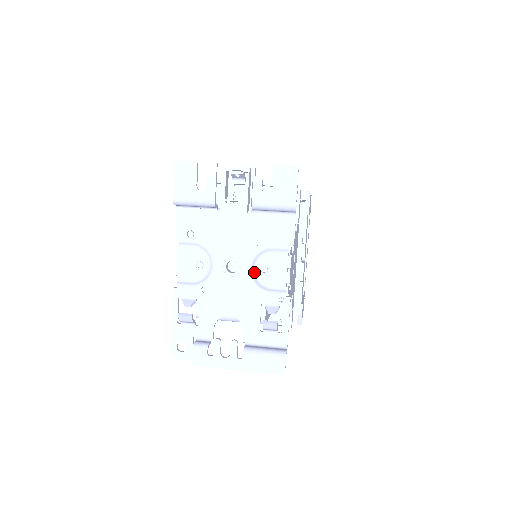
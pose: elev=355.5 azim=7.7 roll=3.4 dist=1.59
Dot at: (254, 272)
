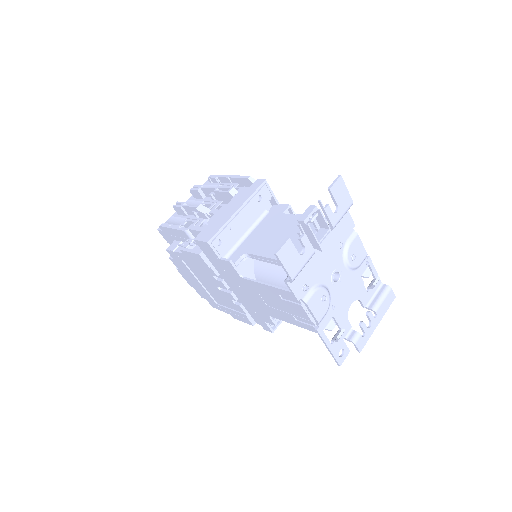
Dot at: (350, 265)
